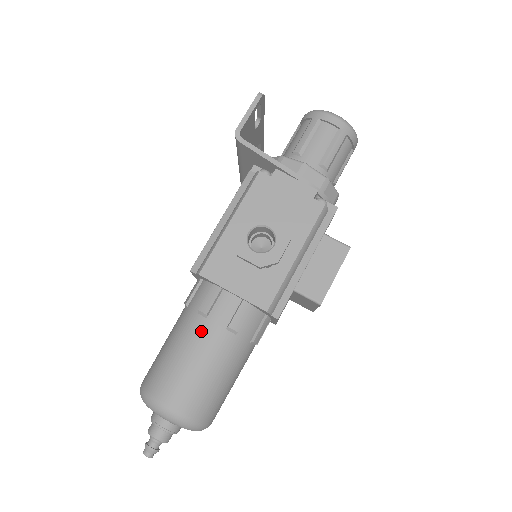
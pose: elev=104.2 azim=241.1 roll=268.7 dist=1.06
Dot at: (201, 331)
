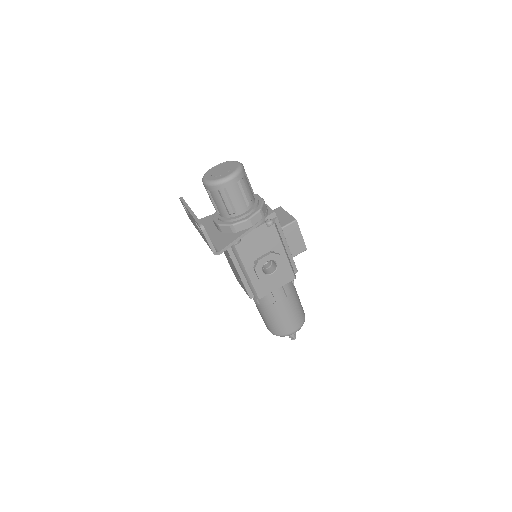
Dot at: (279, 307)
